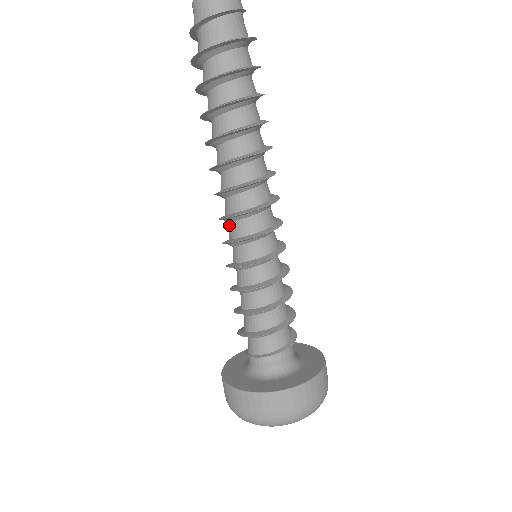
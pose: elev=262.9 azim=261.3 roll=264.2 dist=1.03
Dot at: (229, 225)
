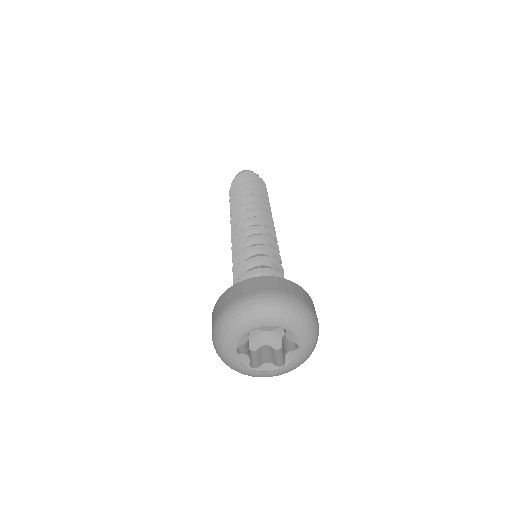
Dot at: occluded
